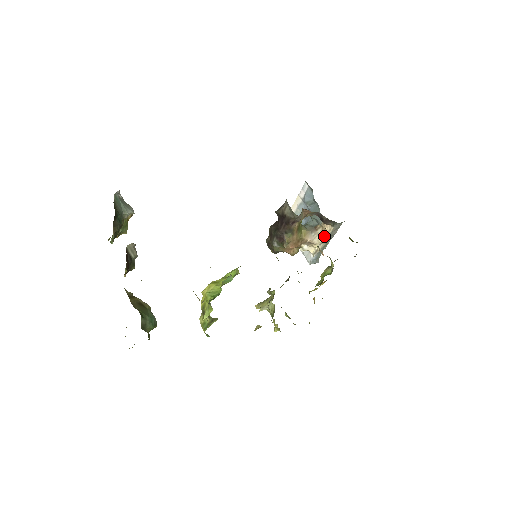
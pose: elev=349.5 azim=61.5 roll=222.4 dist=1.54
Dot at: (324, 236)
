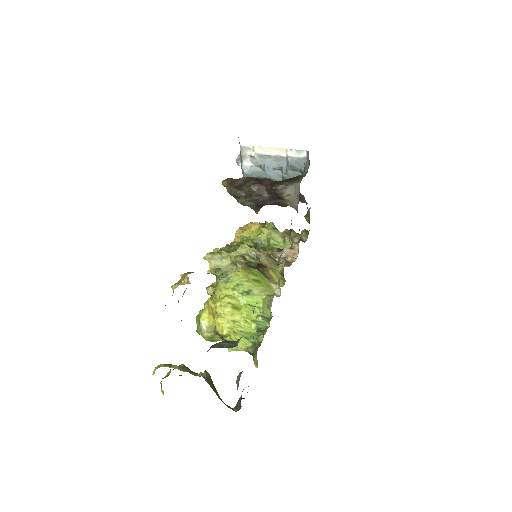
Dot at: occluded
